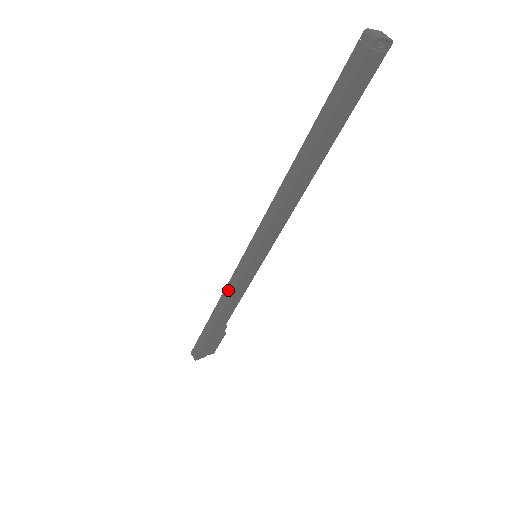
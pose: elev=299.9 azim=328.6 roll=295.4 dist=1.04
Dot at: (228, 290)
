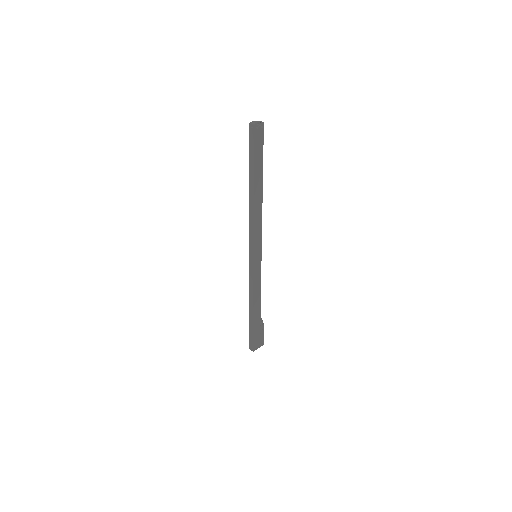
Dot at: (250, 285)
